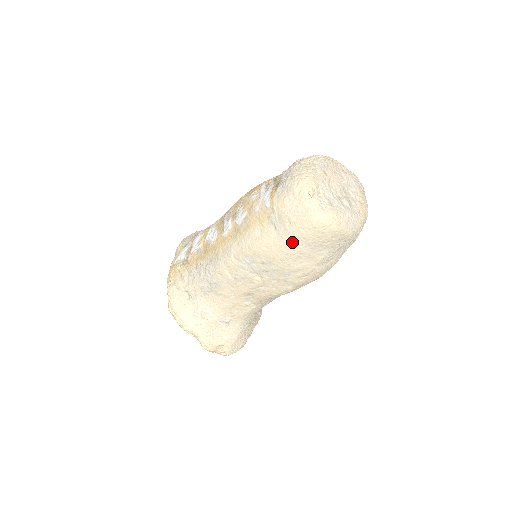
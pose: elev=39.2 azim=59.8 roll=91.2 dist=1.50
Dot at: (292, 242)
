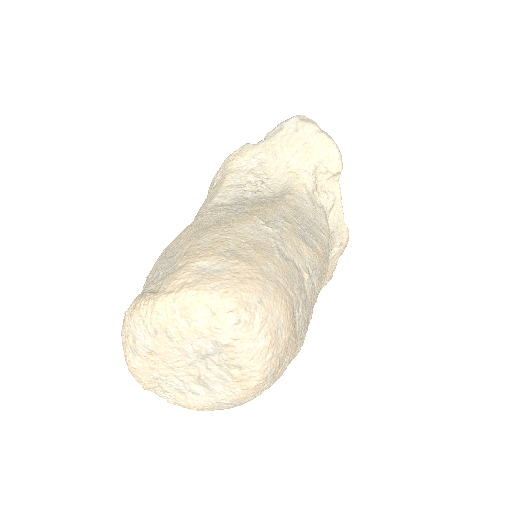
Dot at: occluded
